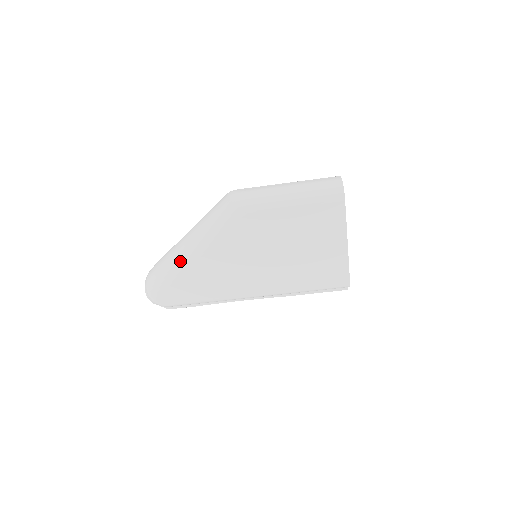
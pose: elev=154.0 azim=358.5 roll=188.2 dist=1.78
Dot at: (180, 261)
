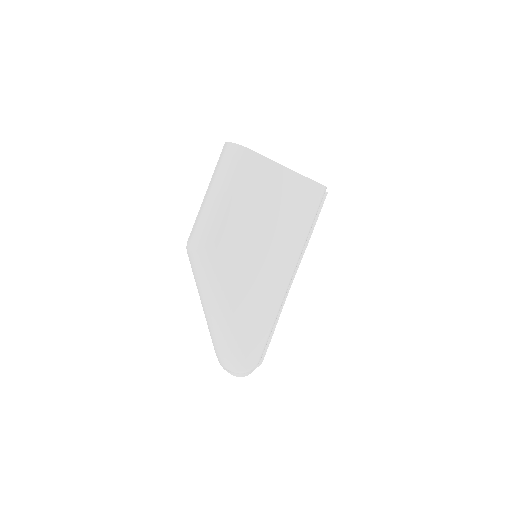
Dot at: (225, 327)
